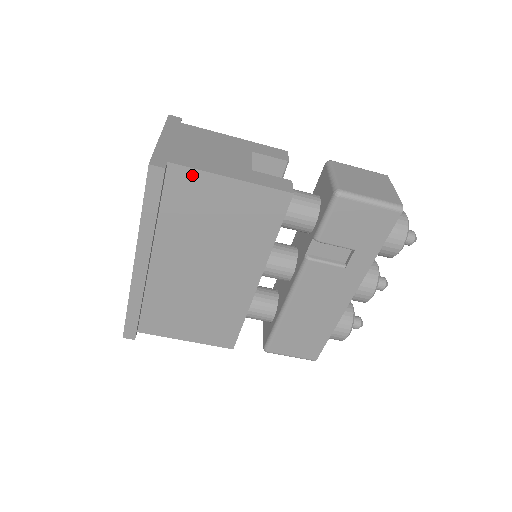
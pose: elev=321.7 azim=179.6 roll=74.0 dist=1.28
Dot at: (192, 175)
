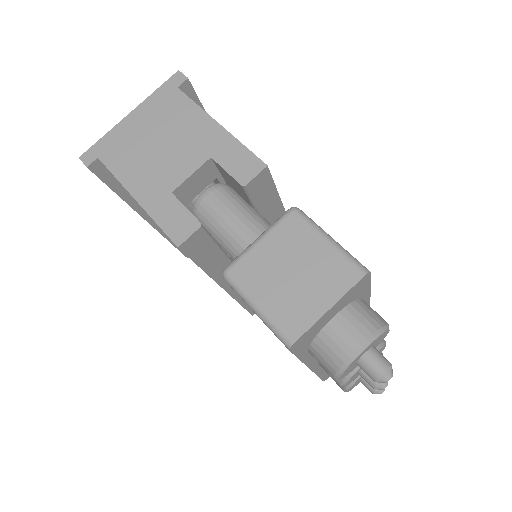
Dot at: occluded
